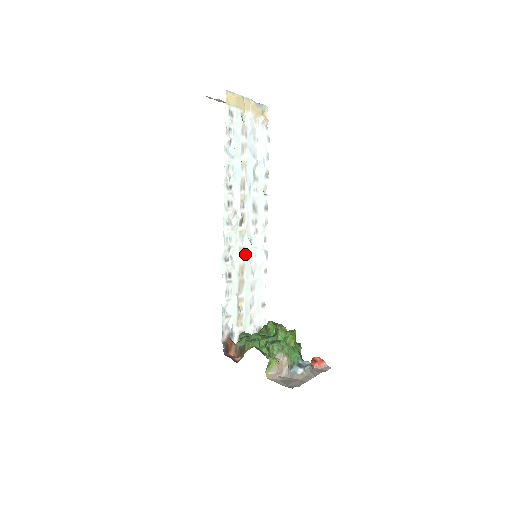
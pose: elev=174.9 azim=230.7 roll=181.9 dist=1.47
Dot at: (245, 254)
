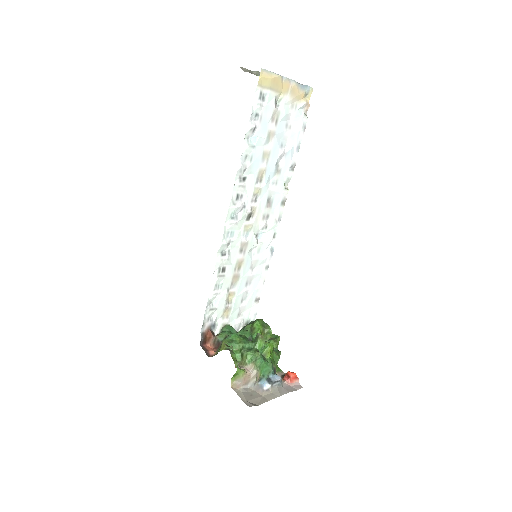
Dot at: (247, 249)
